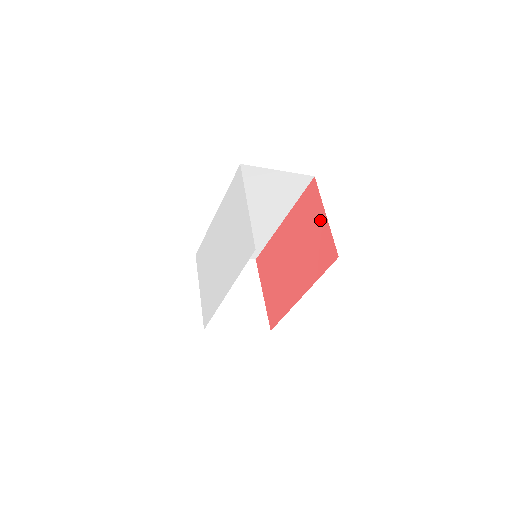
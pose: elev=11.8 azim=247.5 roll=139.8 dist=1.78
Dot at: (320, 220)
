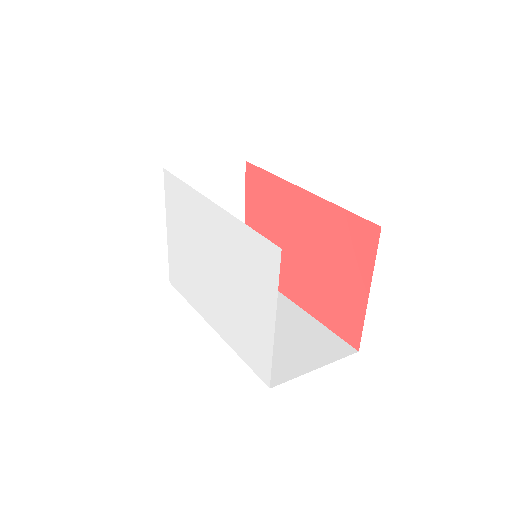
Dot at: (358, 285)
